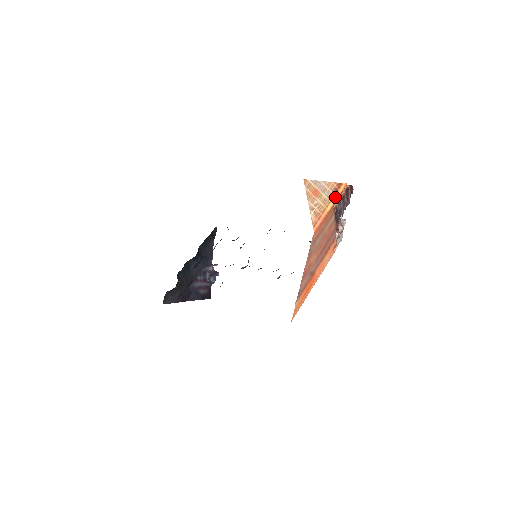
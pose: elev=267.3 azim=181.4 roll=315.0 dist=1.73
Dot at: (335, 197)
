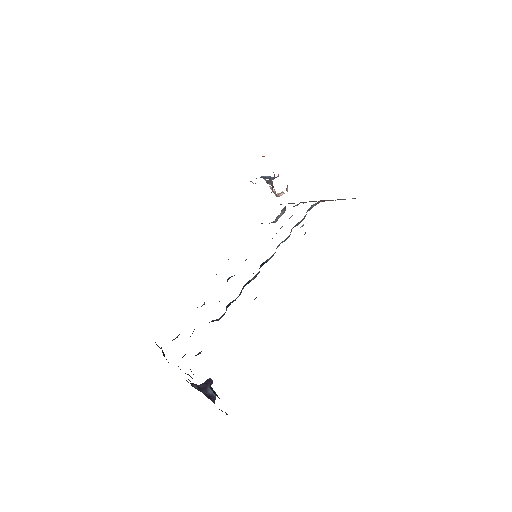
Dot at: occluded
